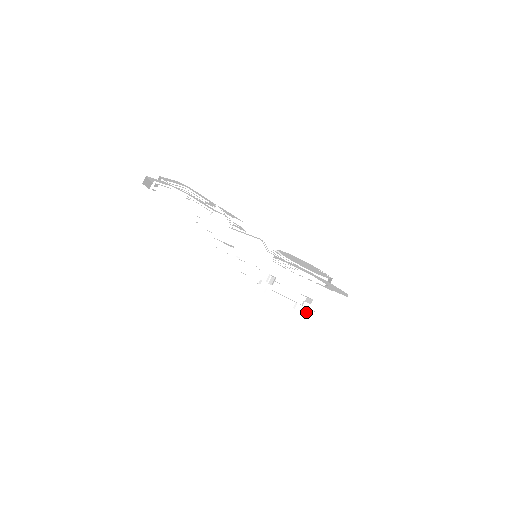
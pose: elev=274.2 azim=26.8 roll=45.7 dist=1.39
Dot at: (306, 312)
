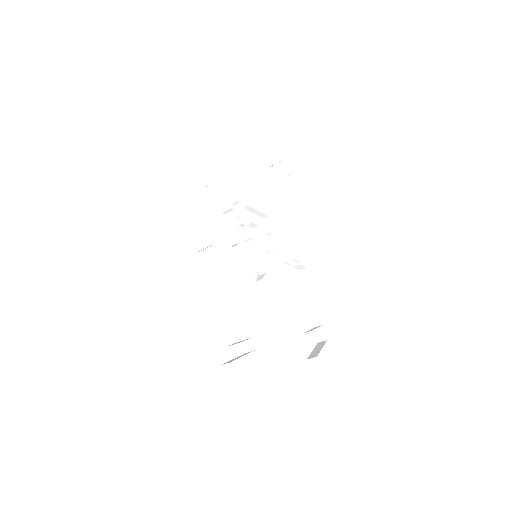
Dot at: occluded
